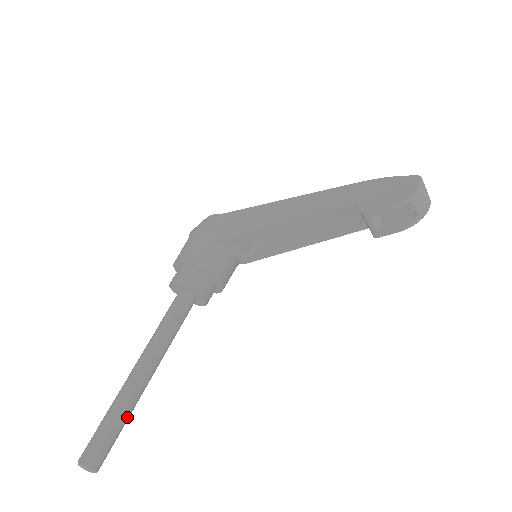
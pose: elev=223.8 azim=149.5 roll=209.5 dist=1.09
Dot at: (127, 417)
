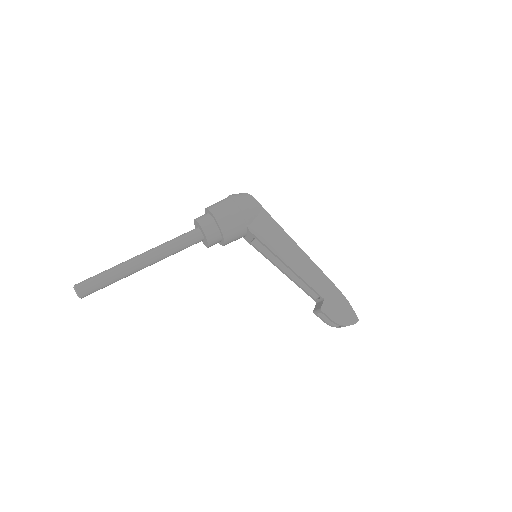
Dot at: occluded
